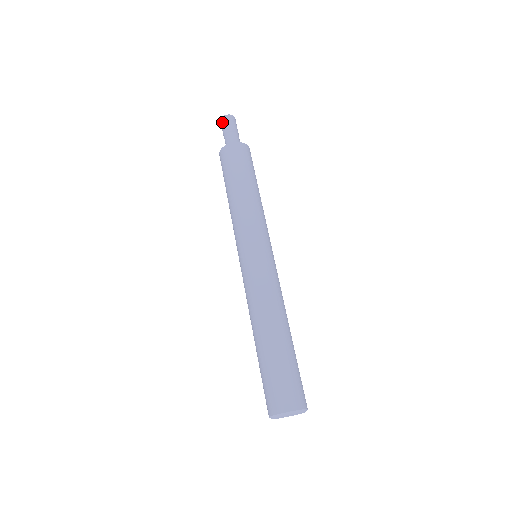
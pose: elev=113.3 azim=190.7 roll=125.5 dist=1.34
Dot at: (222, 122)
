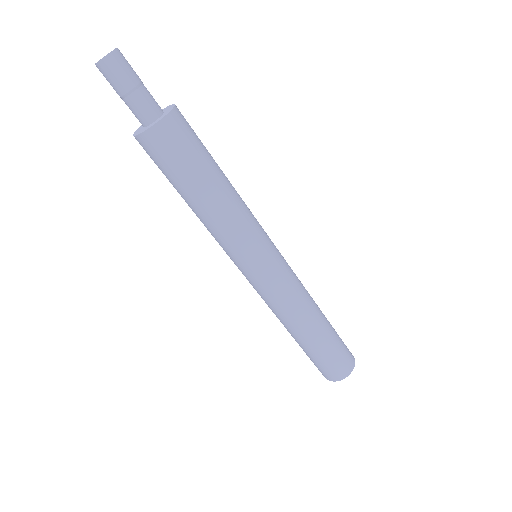
Dot at: occluded
